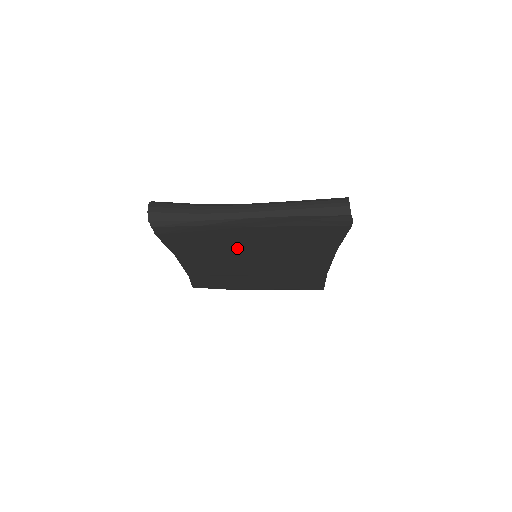
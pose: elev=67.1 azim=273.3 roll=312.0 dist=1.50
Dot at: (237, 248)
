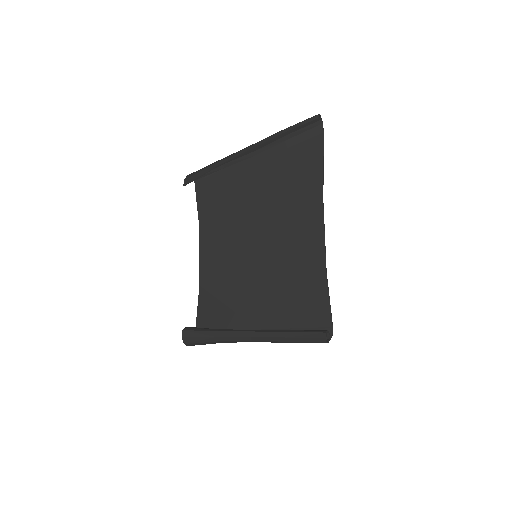
Dot at: (245, 291)
